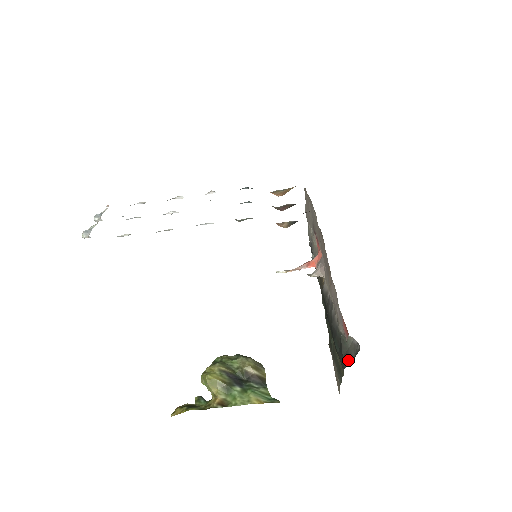
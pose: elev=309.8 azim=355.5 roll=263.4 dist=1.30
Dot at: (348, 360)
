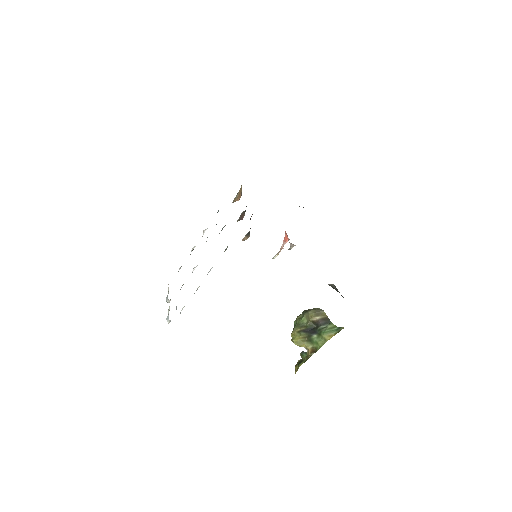
Dot at: occluded
